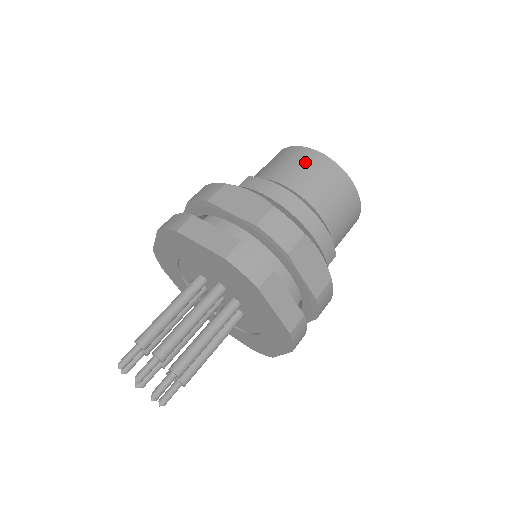
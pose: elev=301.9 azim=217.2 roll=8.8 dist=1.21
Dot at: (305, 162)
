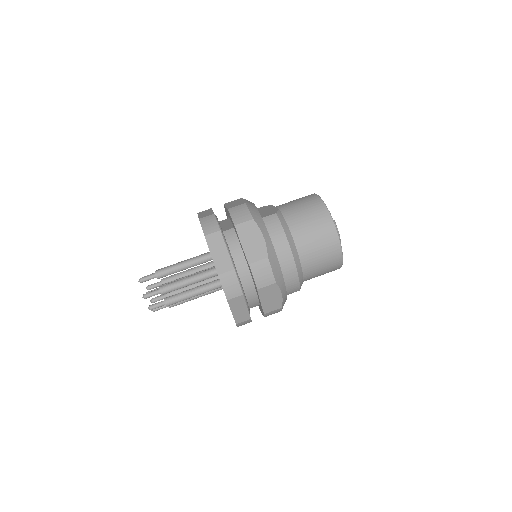
Dot at: (319, 225)
